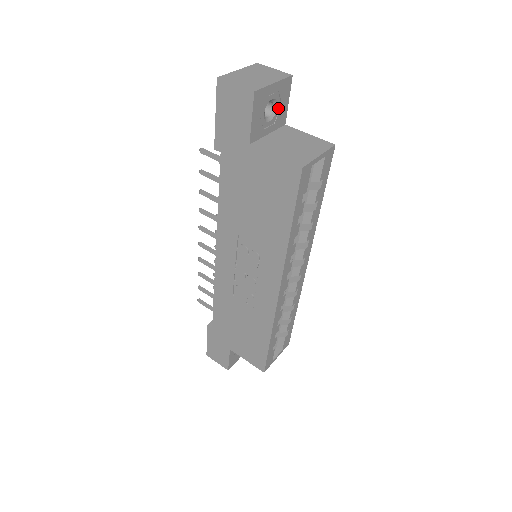
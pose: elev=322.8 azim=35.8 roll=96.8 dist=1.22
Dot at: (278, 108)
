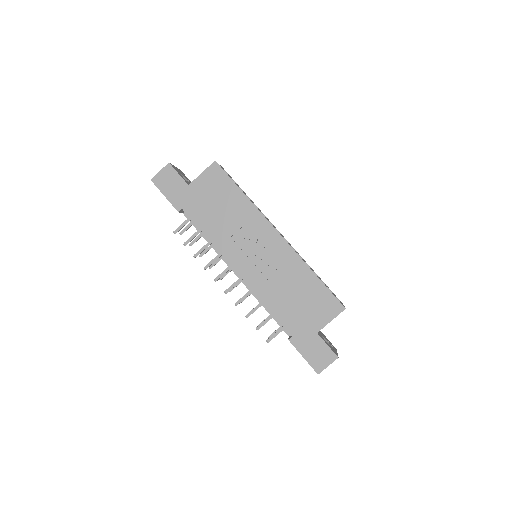
Dot at: (187, 180)
